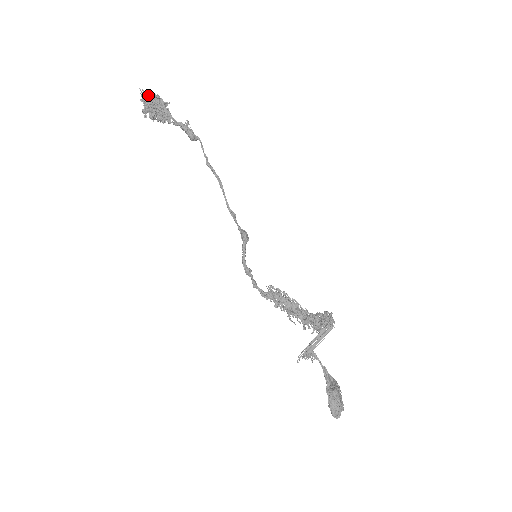
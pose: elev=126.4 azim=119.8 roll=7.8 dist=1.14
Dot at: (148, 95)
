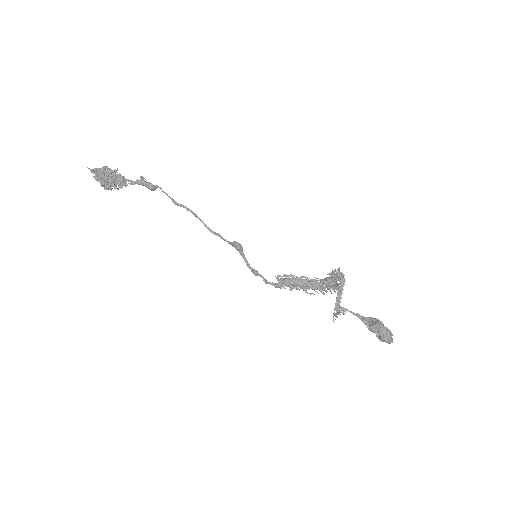
Dot at: (97, 171)
